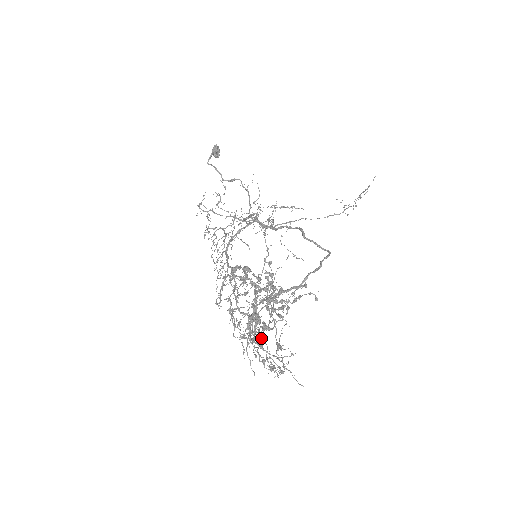
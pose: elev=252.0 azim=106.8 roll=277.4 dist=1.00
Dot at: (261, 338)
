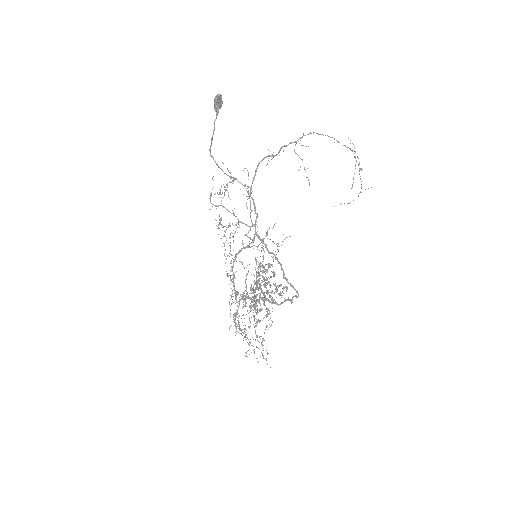
Dot at: occluded
